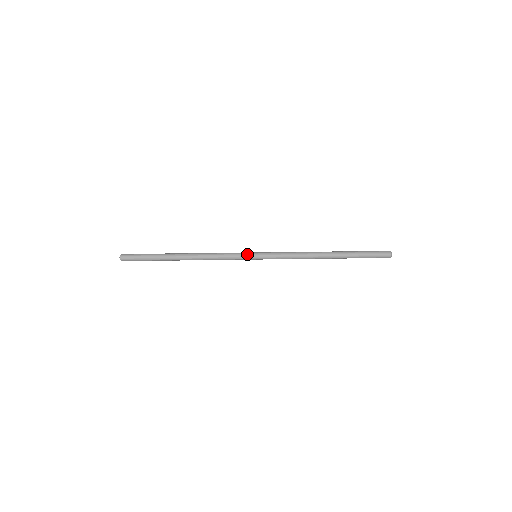
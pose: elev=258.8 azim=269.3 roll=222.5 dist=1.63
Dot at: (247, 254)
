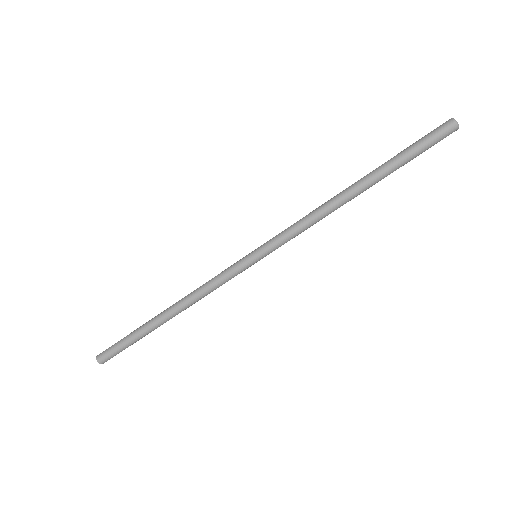
Dot at: (243, 265)
